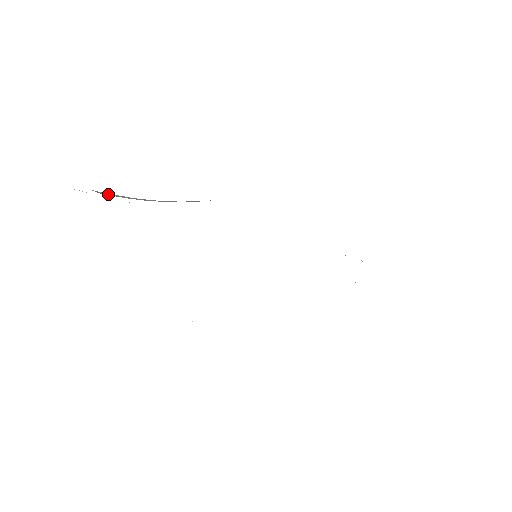
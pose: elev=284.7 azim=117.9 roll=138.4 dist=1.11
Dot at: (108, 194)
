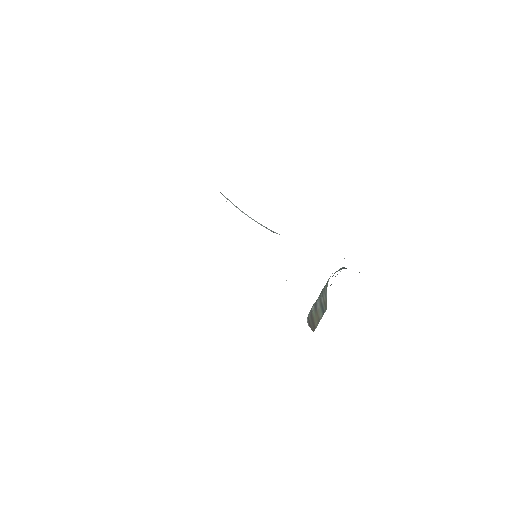
Dot at: (225, 197)
